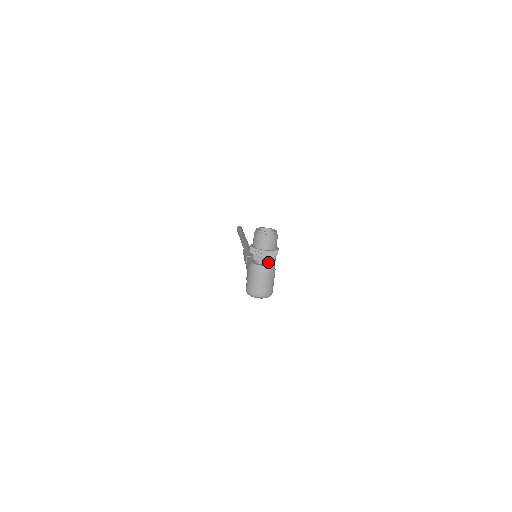
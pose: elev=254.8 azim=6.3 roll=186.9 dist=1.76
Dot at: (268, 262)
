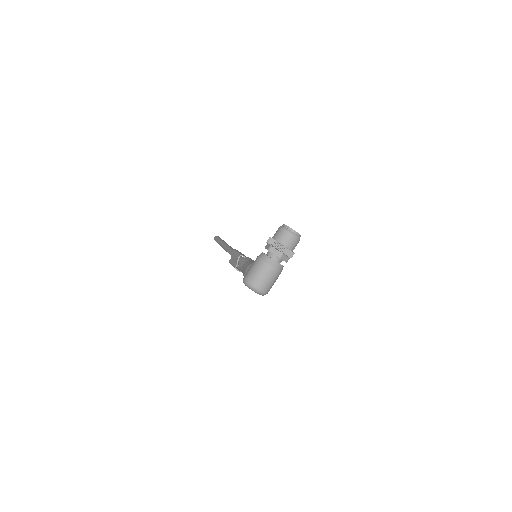
Dot at: (280, 260)
